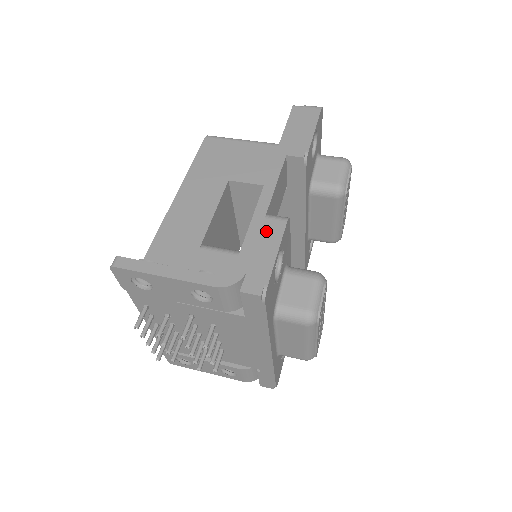
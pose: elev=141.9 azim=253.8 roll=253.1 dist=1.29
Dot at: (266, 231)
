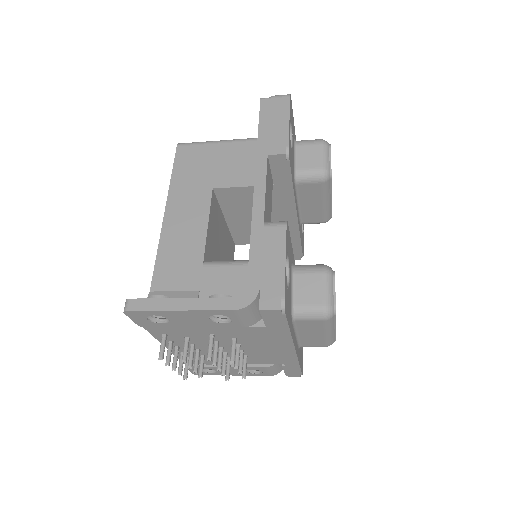
Dot at: (268, 241)
